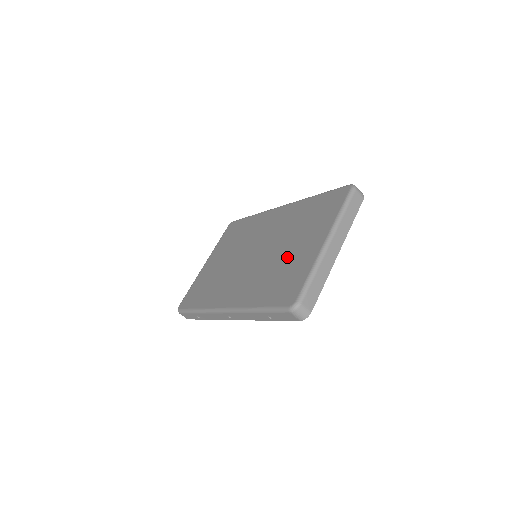
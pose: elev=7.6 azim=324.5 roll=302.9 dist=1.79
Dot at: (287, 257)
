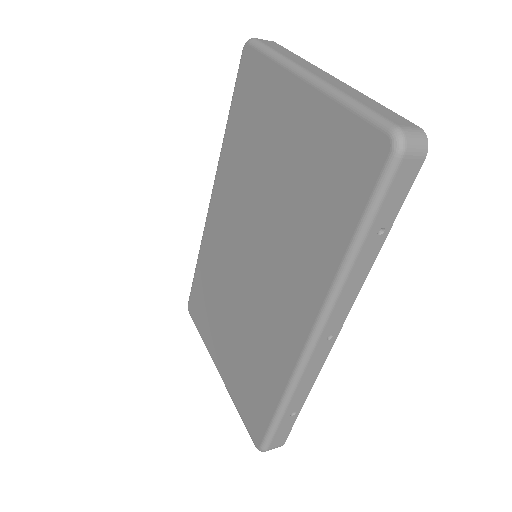
Dot at: (291, 173)
